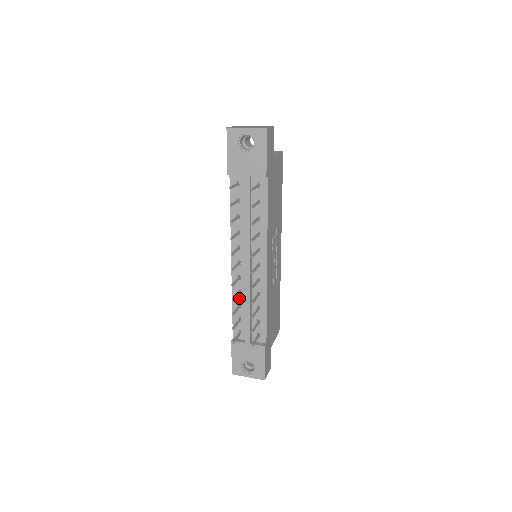
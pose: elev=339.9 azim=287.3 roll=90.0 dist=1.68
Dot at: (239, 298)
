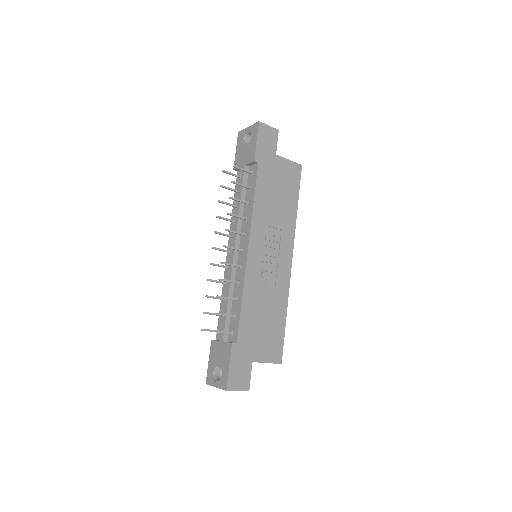
Dot at: occluded
